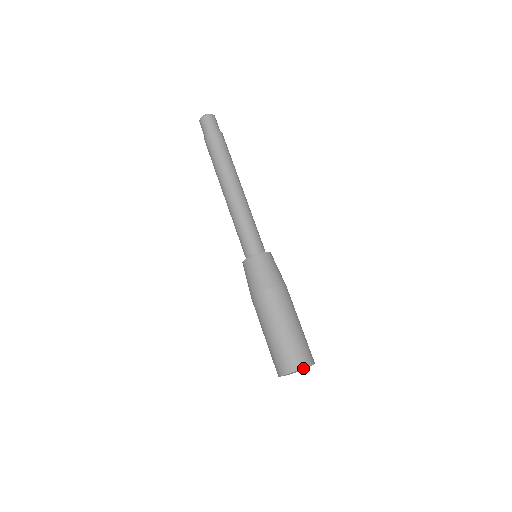
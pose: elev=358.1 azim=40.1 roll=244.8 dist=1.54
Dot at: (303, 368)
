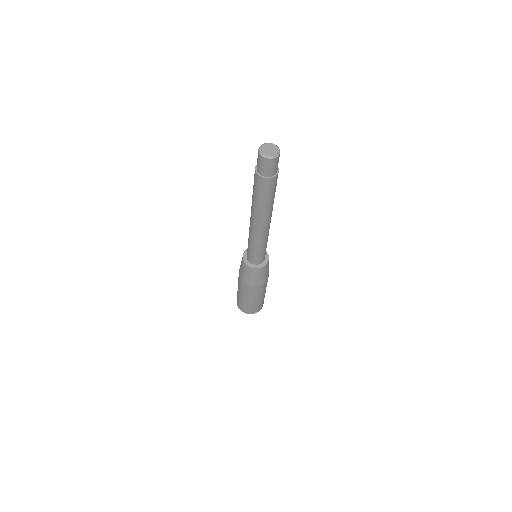
Dot at: (247, 313)
